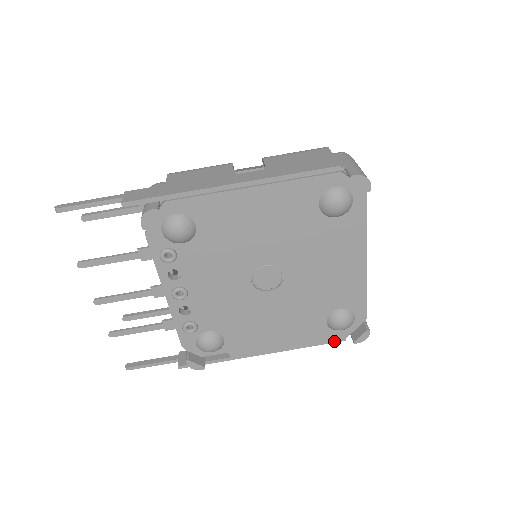
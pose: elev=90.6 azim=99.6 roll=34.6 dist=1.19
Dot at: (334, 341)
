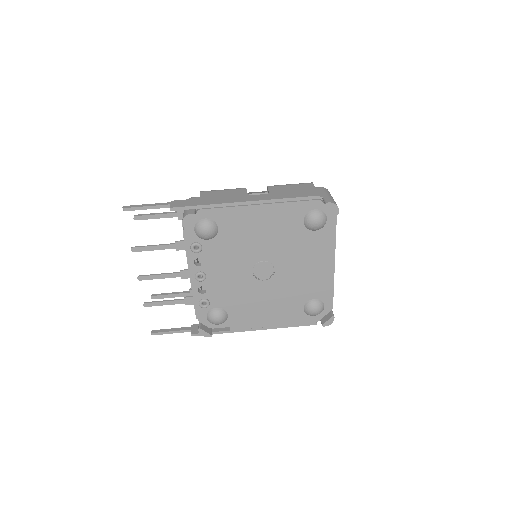
Dot at: (308, 324)
